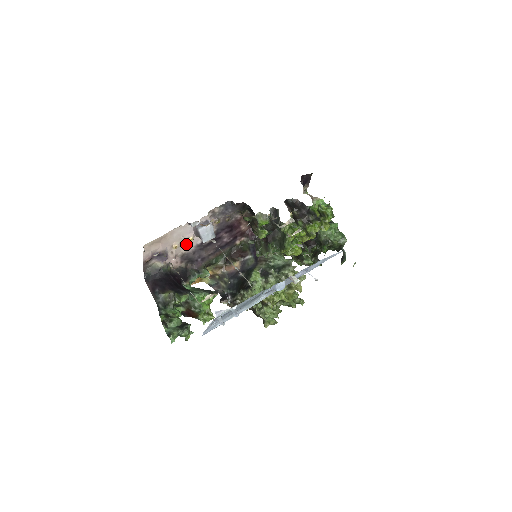
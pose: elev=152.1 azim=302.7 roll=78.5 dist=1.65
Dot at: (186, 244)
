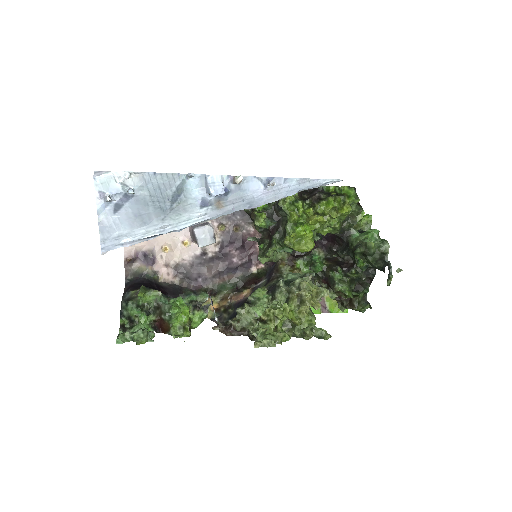
Dot at: (180, 250)
